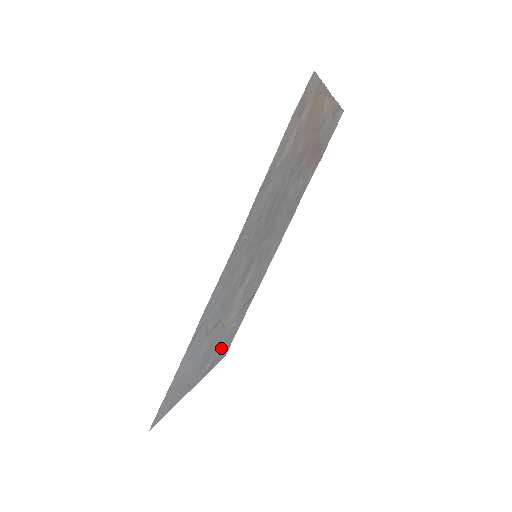
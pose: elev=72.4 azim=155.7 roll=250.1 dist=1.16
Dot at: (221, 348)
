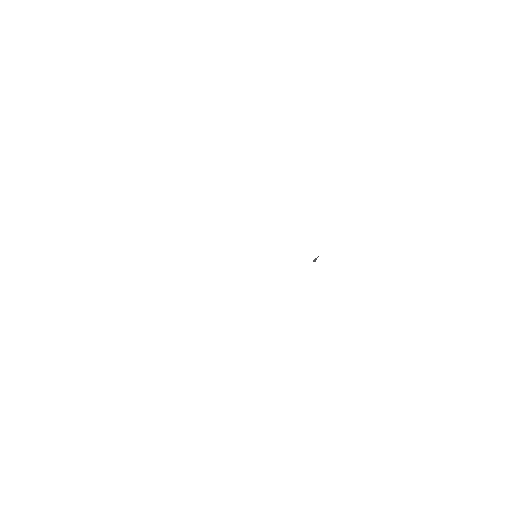
Dot at: occluded
